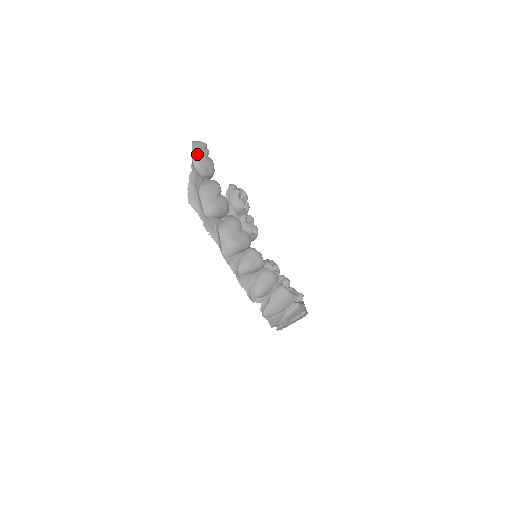
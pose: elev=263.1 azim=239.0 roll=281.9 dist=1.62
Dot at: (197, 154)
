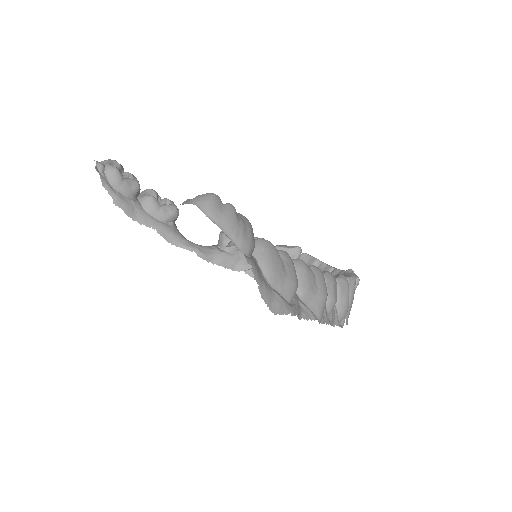
Dot at: (234, 230)
